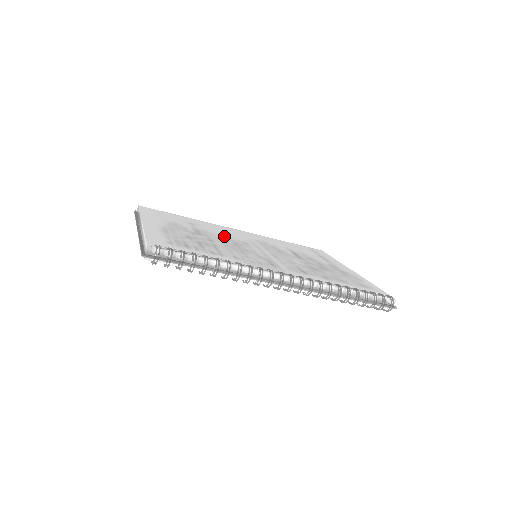
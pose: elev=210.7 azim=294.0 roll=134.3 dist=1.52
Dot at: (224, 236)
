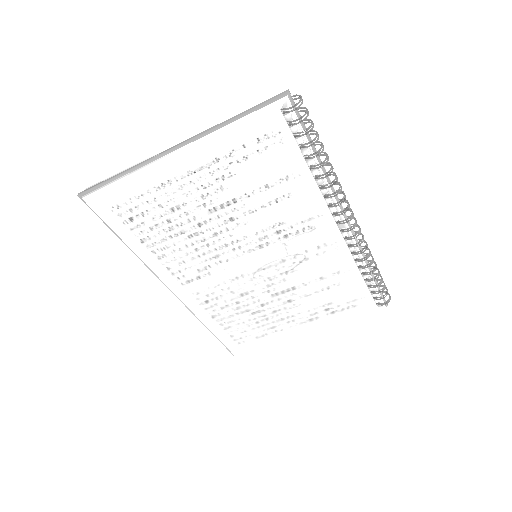
Dot at: occluded
